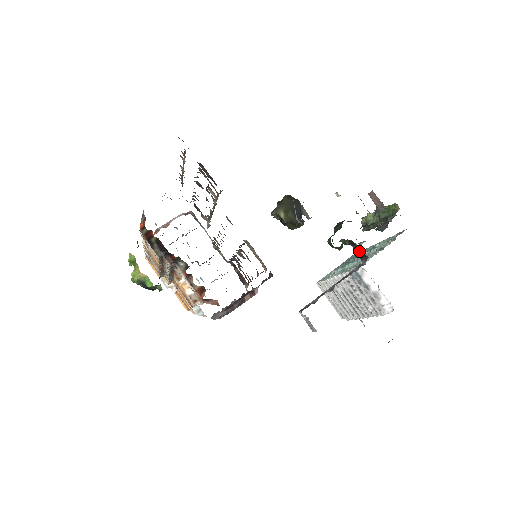
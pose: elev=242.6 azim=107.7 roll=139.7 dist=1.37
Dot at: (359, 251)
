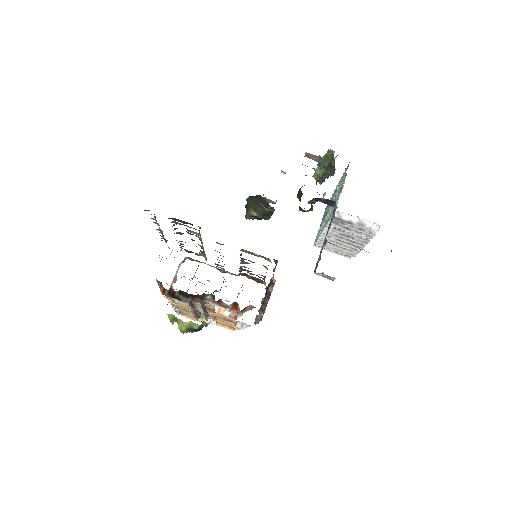
Dot at: (326, 201)
